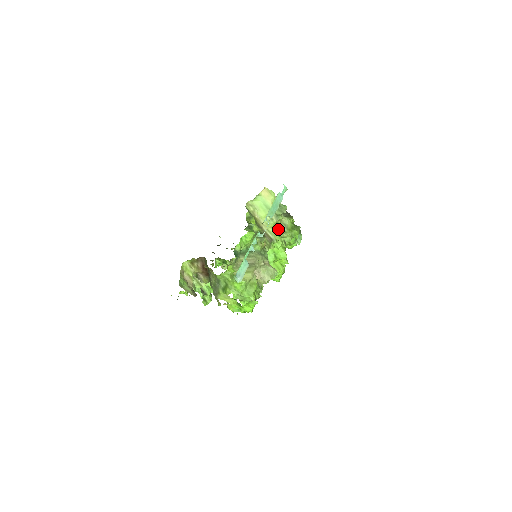
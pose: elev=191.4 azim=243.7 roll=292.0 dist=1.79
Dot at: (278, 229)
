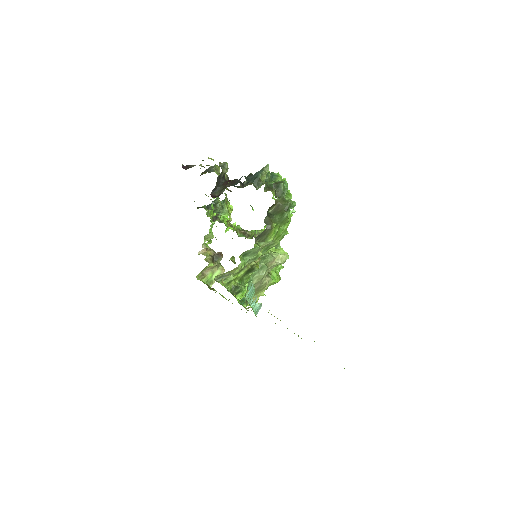
Dot at: (263, 249)
